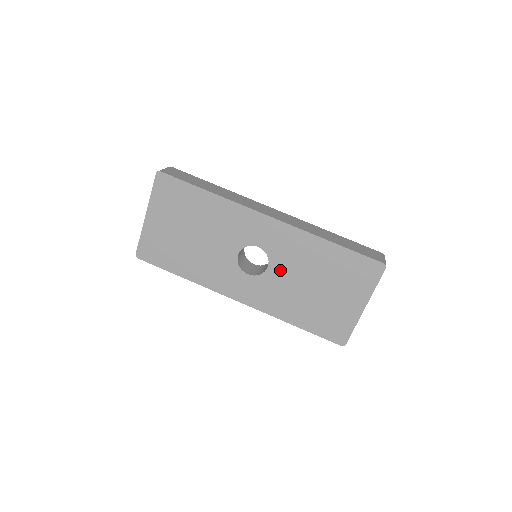
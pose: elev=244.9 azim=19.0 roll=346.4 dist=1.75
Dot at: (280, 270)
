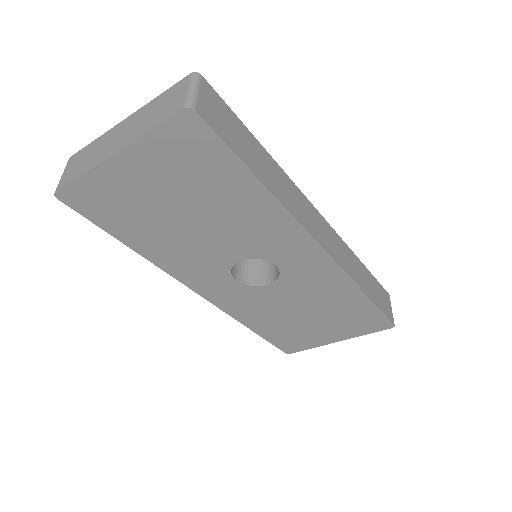
Dot at: (281, 292)
